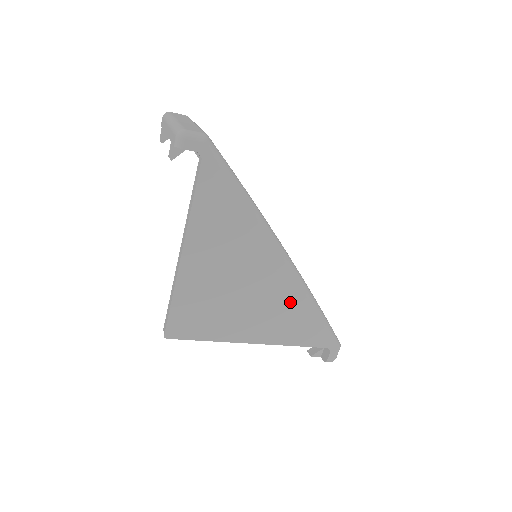
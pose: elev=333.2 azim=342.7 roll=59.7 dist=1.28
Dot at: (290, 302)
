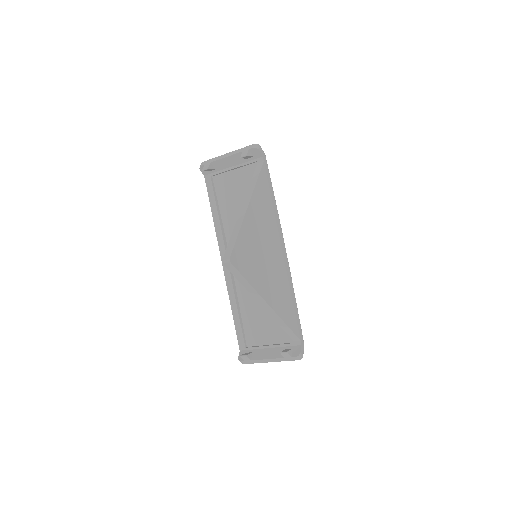
Dot at: (286, 283)
